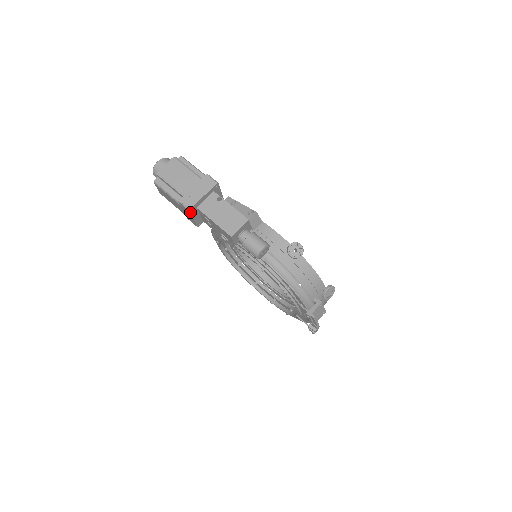
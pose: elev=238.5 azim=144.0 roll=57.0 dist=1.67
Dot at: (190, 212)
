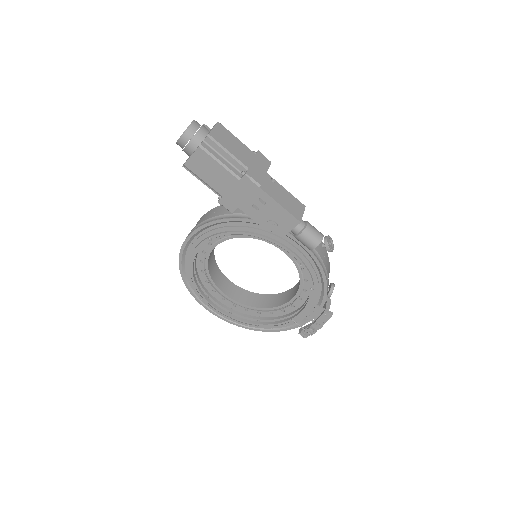
Dot at: (256, 189)
